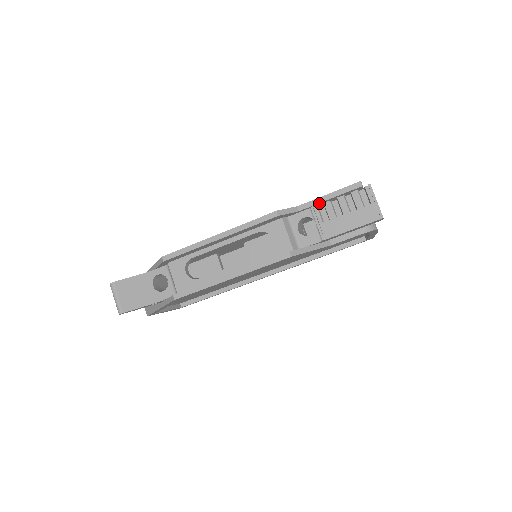
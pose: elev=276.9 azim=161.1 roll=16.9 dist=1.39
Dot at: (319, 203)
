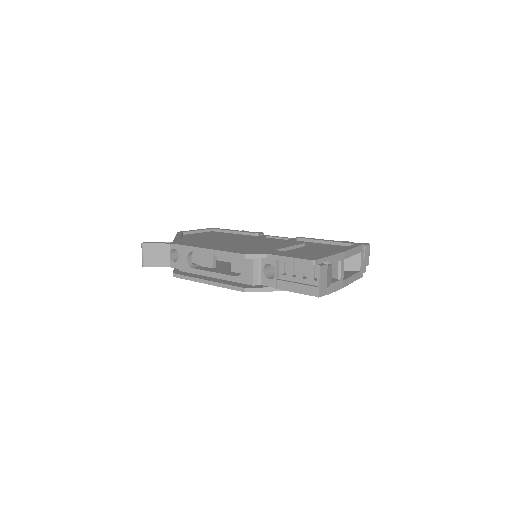
Dot at: (282, 260)
